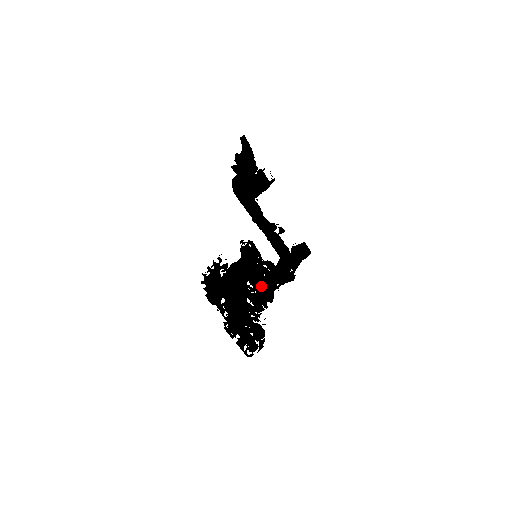
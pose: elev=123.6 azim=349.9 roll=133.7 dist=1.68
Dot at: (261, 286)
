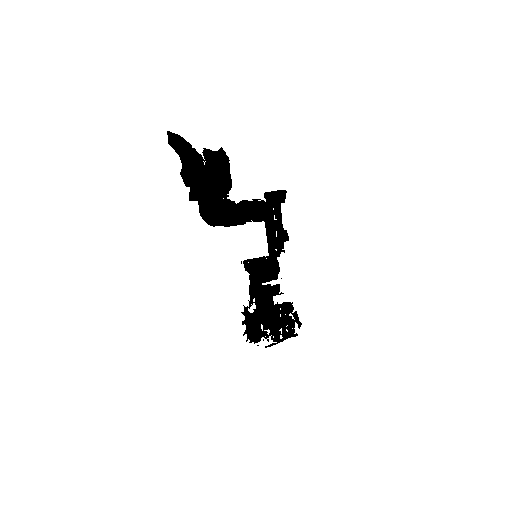
Dot at: (269, 271)
